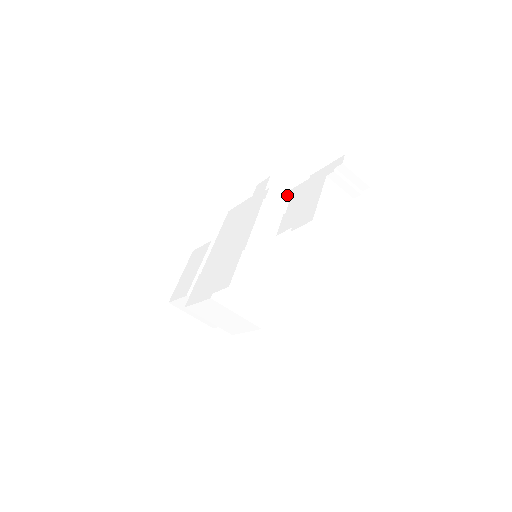
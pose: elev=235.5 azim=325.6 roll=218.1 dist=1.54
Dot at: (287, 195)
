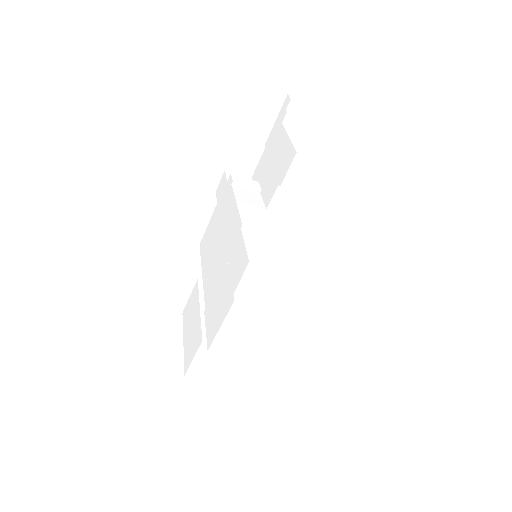
Dot at: occluded
